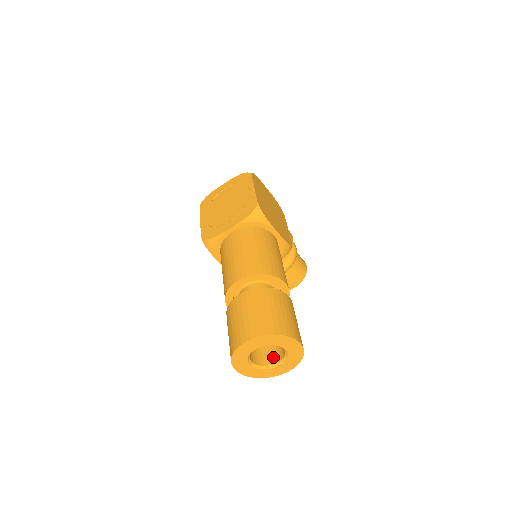
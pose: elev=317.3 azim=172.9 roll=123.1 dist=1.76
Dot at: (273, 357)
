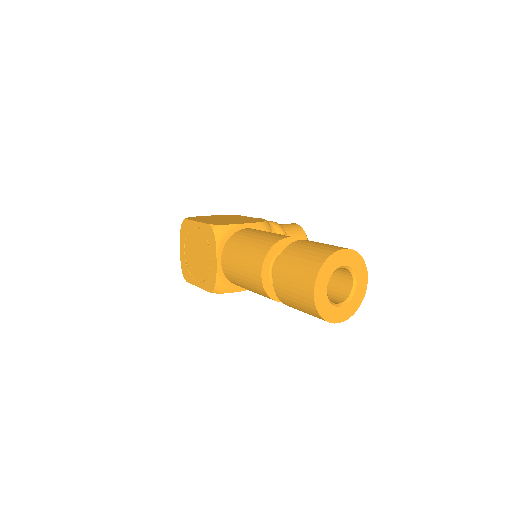
Dot at: (346, 284)
